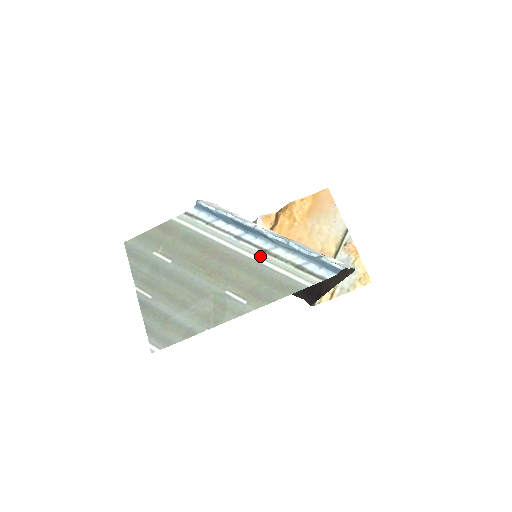
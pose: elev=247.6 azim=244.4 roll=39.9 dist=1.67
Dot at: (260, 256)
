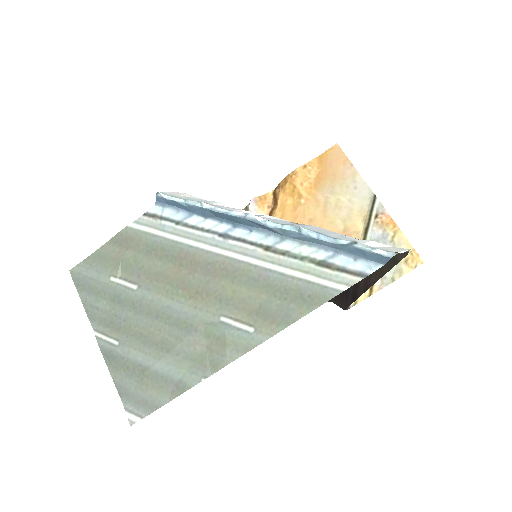
Dot at: (261, 257)
